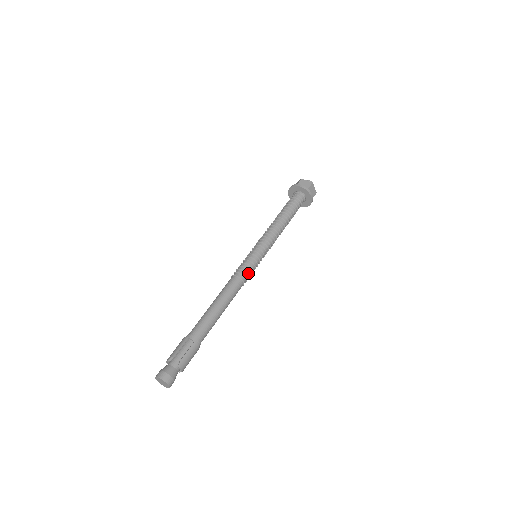
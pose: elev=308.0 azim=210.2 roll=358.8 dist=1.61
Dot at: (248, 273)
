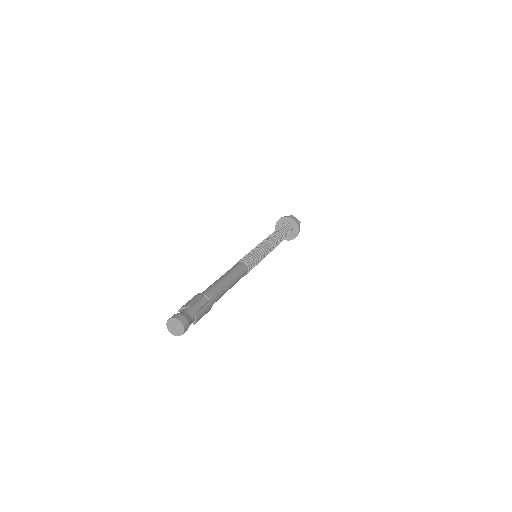
Dot at: (252, 265)
